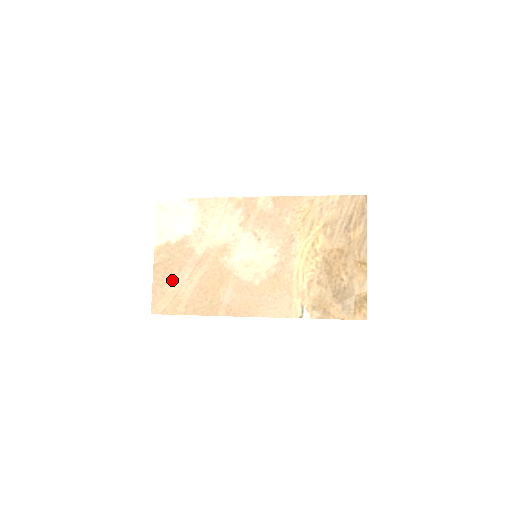
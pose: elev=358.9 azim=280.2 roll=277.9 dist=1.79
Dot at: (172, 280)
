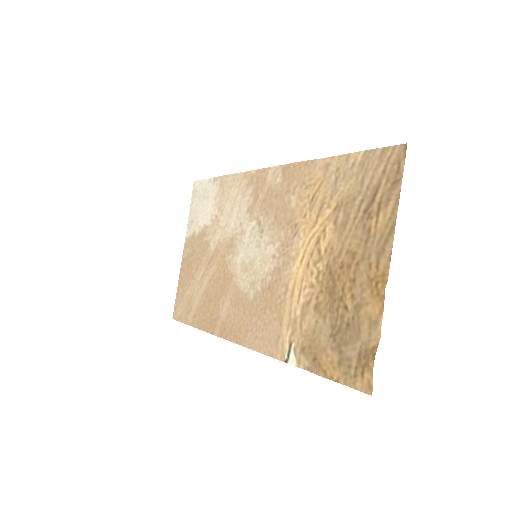
Dot at: (190, 281)
